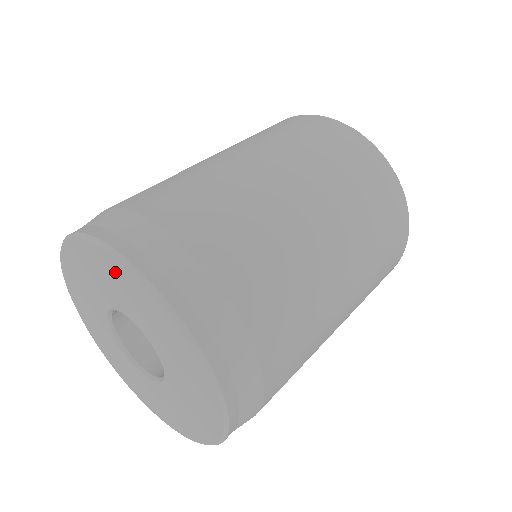
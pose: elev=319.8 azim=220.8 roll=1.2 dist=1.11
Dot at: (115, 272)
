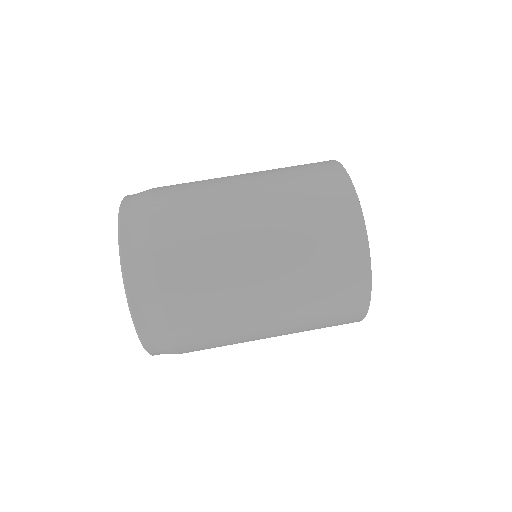
Dot at: occluded
